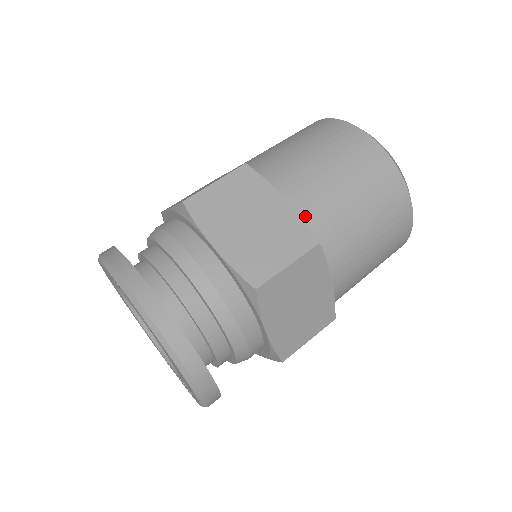
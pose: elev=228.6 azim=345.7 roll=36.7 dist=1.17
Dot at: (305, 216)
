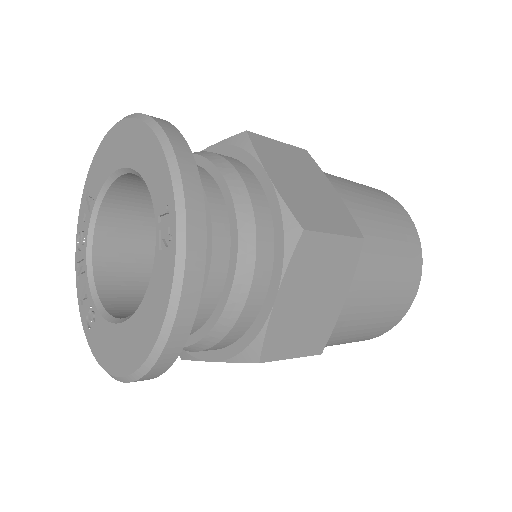
Dot at: (337, 321)
